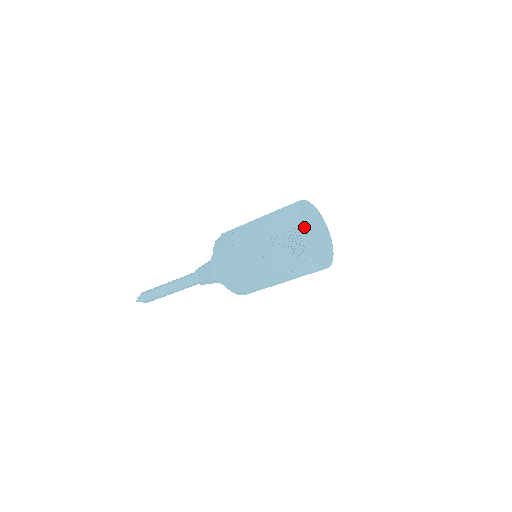
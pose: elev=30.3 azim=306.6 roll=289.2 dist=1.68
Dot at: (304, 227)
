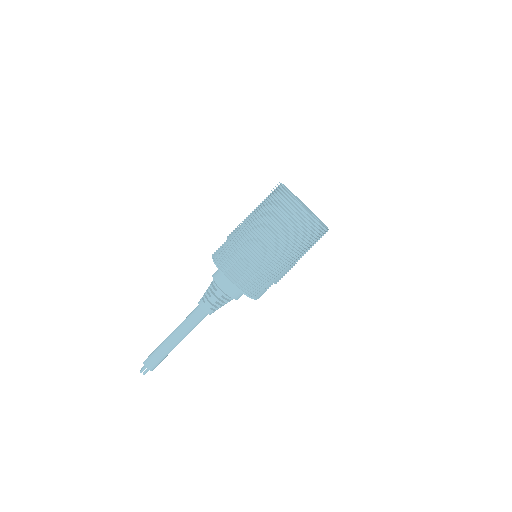
Dot at: occluded
